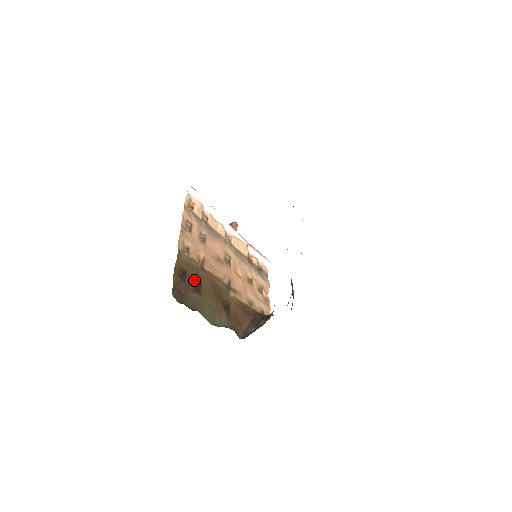
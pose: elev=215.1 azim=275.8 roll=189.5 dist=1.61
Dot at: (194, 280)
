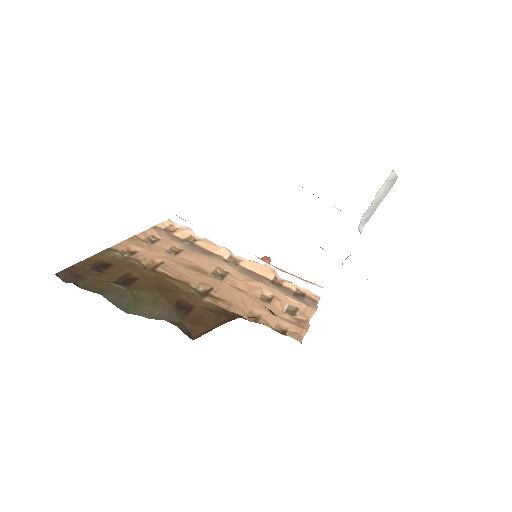
Dot at: (124, 274)
